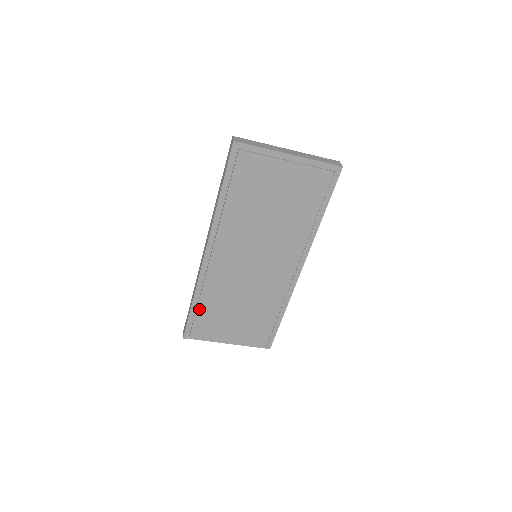
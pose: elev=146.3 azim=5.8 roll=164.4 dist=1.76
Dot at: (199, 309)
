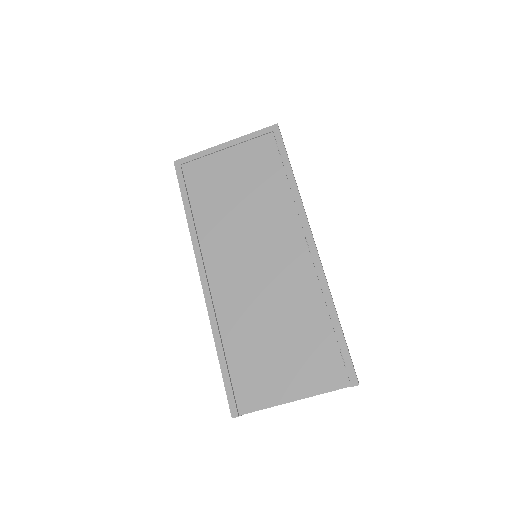
Dot at: (229, 358)
